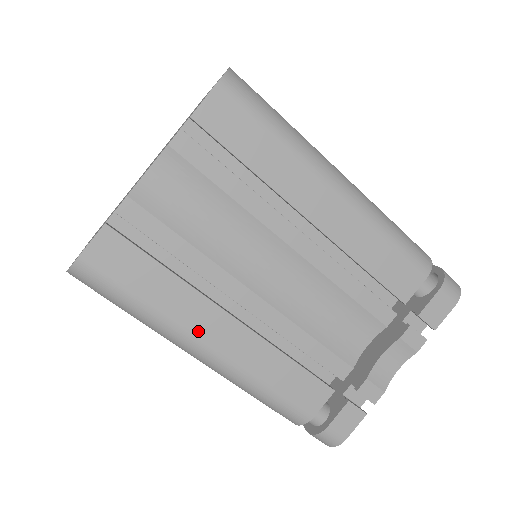
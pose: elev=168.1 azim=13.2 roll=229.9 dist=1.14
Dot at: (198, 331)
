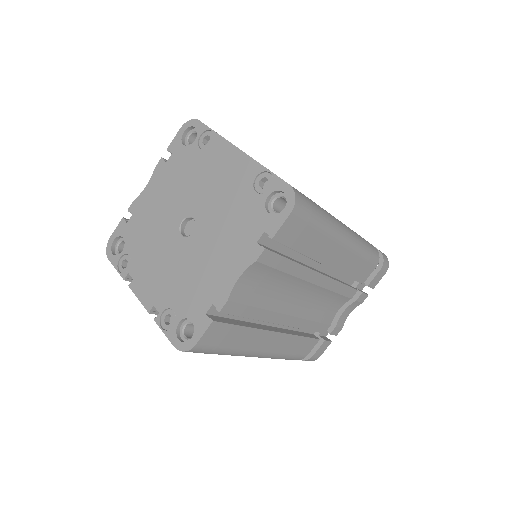
Dot at: (257, 348)
